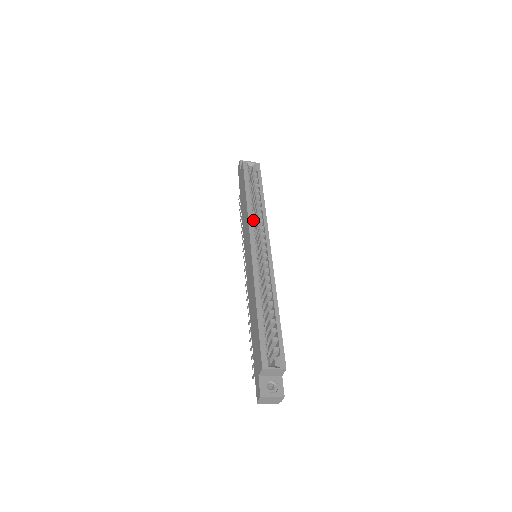
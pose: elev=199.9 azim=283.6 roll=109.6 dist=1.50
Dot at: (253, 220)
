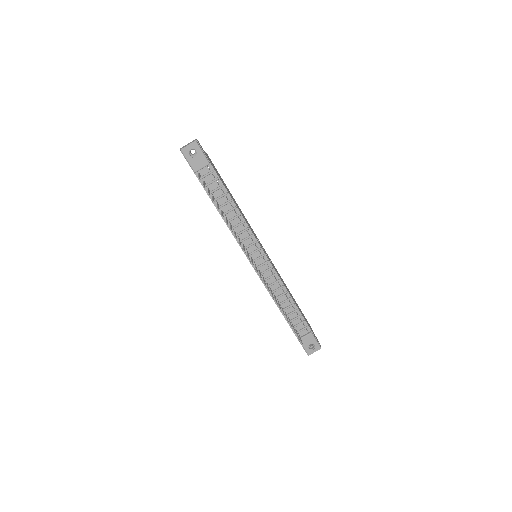
Dot at: occluded
